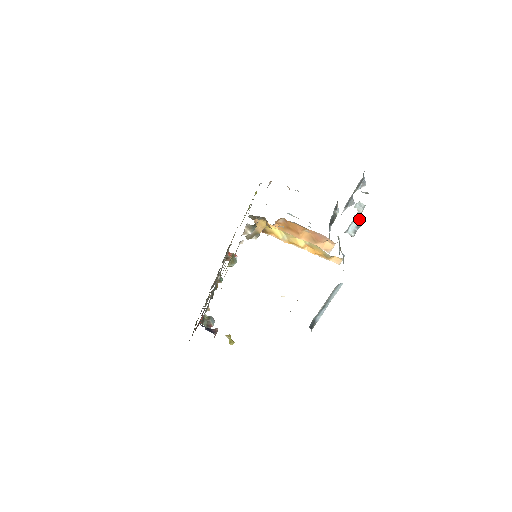
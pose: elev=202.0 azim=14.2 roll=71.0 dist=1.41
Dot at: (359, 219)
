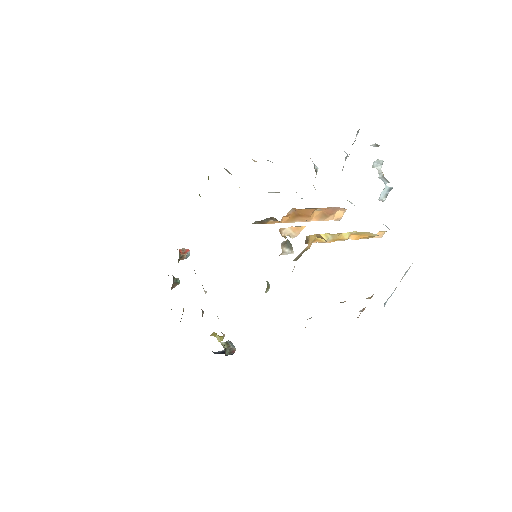
Dot at: (386, 180)
